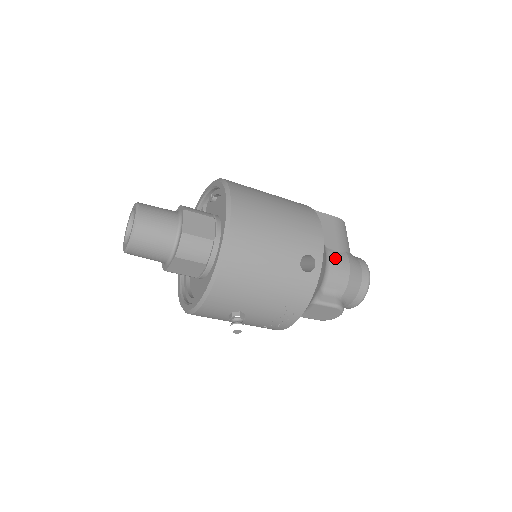
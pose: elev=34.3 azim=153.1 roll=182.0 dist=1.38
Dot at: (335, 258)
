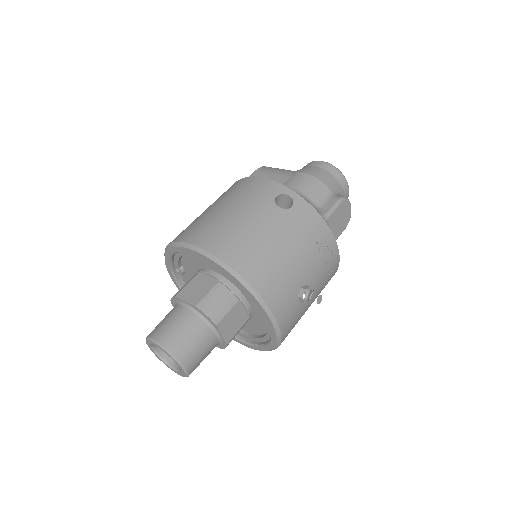
Dot at: (293, 183)
